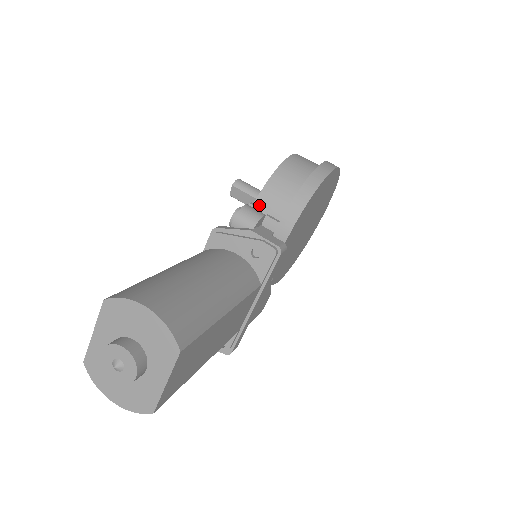
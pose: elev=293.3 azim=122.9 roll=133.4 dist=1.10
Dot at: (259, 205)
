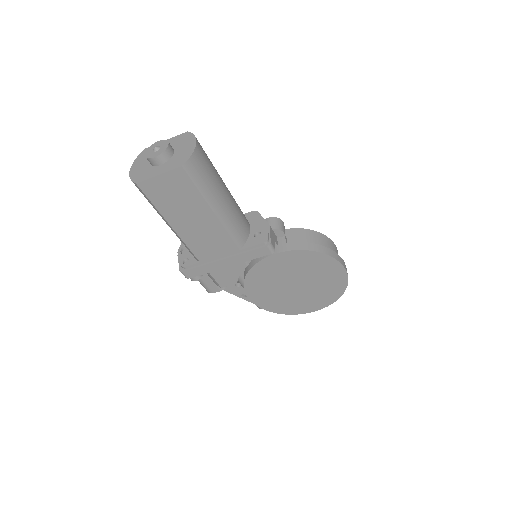
Dot at: (289, 231)
